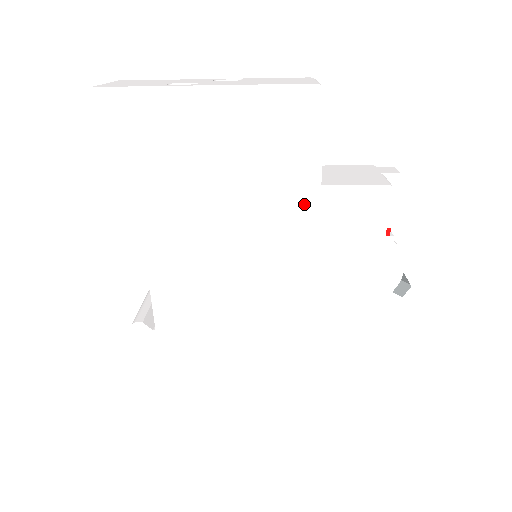
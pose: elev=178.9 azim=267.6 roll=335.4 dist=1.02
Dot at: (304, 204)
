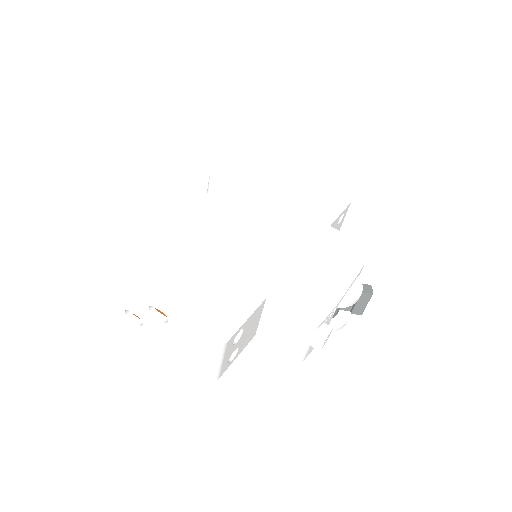
Dot at: occluded
